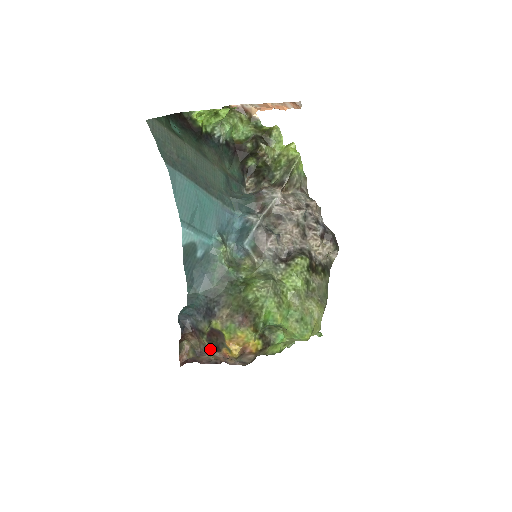
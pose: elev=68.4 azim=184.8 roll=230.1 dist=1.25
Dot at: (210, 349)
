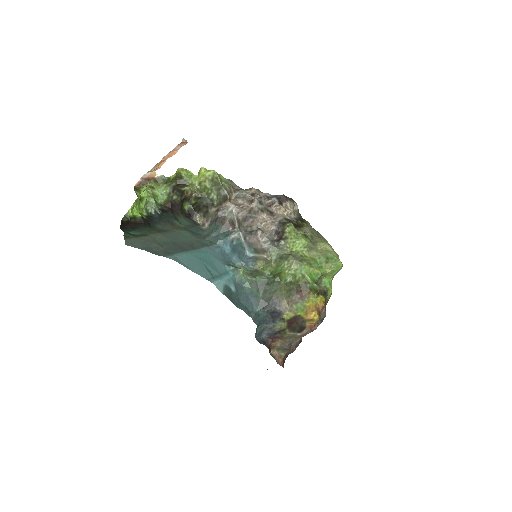
Dot at: (297, 334)
